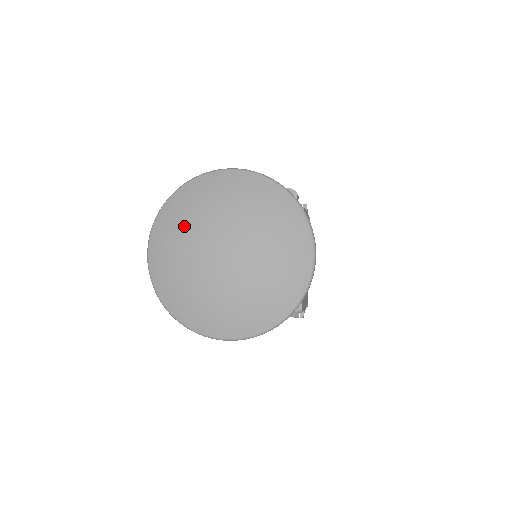
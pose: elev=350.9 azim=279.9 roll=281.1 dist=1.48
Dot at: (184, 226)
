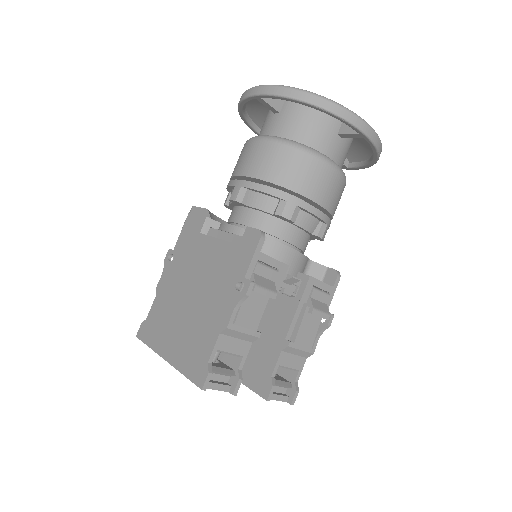
Dot at: occluded
